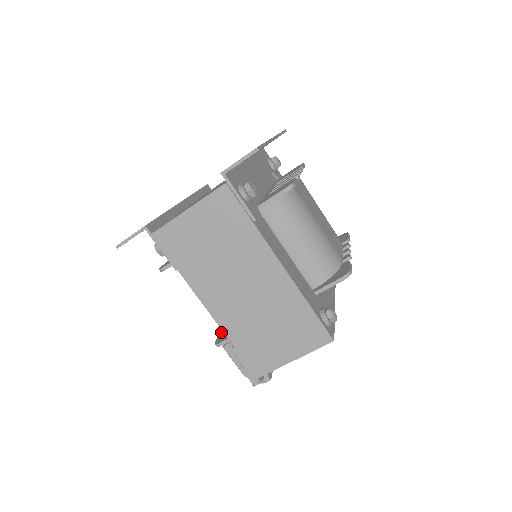
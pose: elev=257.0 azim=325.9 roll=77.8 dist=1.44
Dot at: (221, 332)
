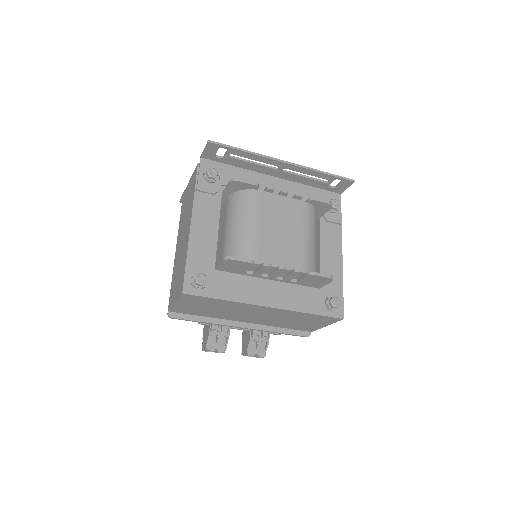
Dot at: occluded
